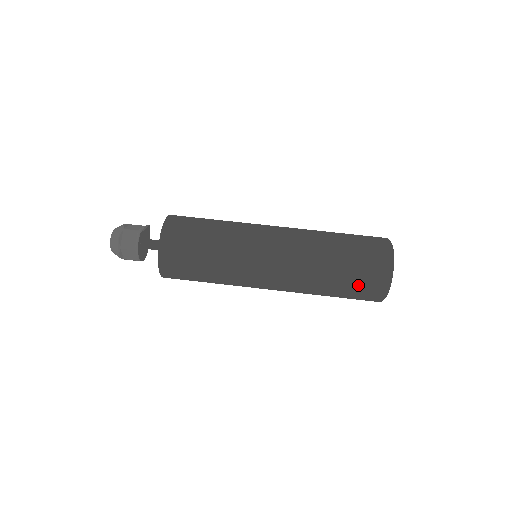
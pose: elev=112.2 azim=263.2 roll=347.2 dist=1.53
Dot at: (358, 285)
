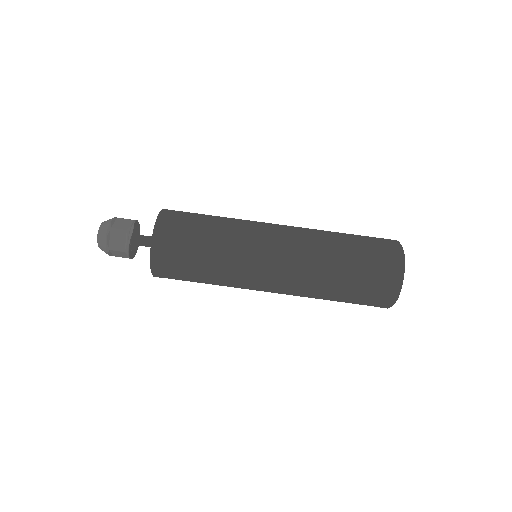
Dot at: occluded
